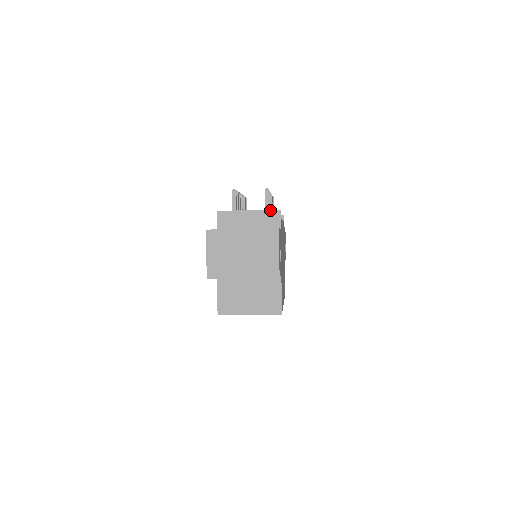
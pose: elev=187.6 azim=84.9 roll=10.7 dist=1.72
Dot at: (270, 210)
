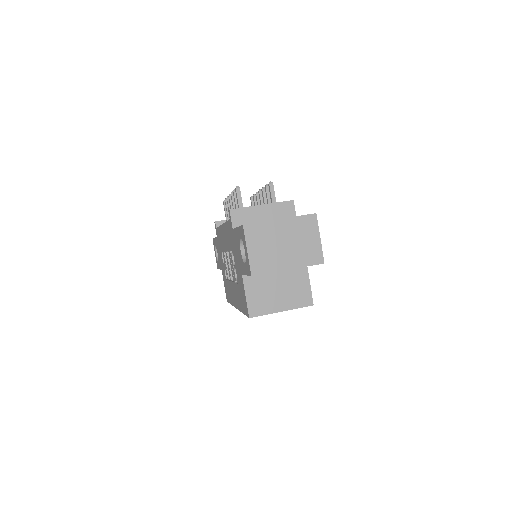
Dot at: (283, 202)
